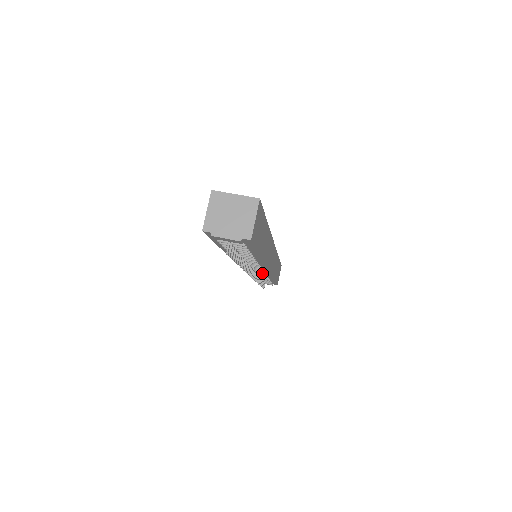
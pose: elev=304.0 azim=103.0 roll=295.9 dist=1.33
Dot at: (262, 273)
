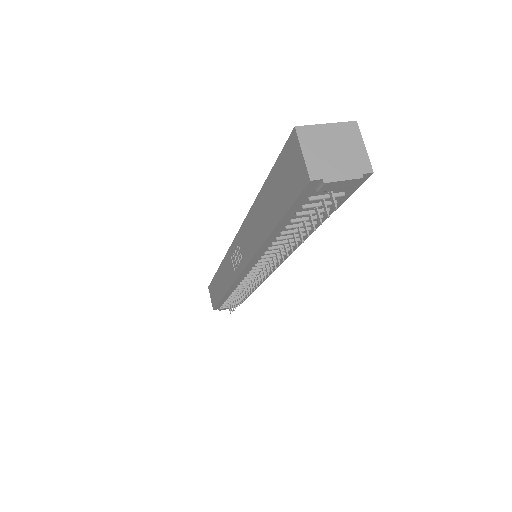
Dot at: occluded
